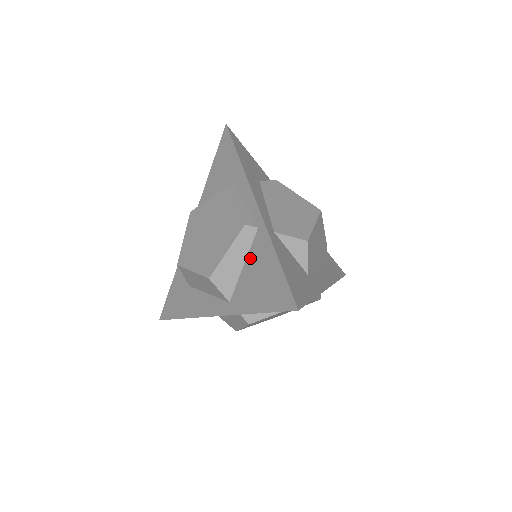
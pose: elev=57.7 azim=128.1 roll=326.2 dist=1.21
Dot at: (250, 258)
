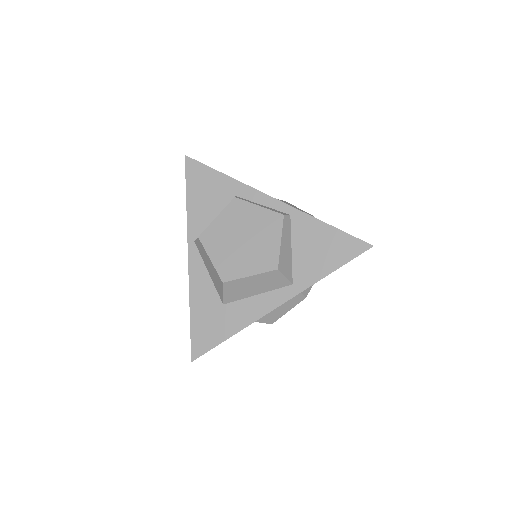
Dot at: (296, 240)
